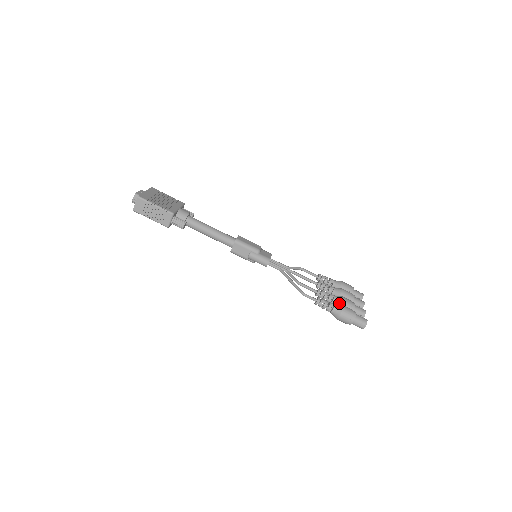
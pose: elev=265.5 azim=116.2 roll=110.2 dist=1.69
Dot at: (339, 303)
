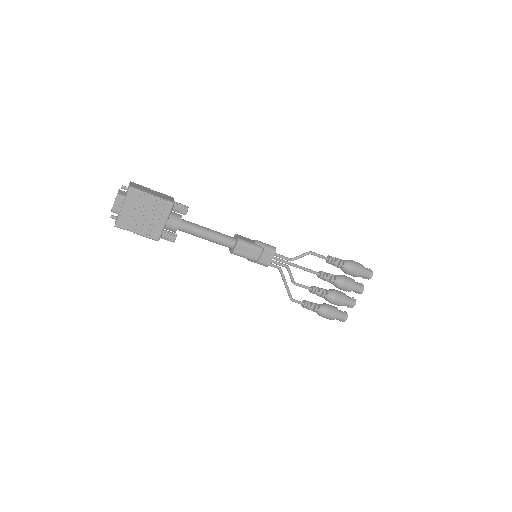
Dot at: occluded
